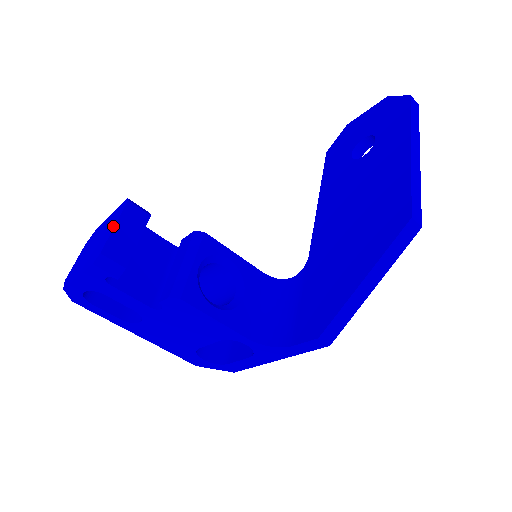
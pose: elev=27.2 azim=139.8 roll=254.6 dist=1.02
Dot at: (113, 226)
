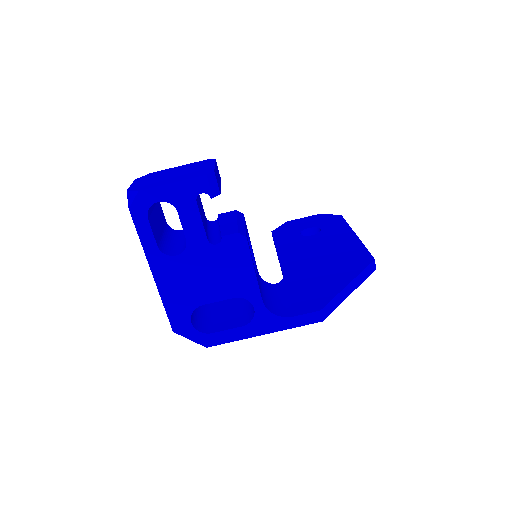
Dot at: (211, 165)
